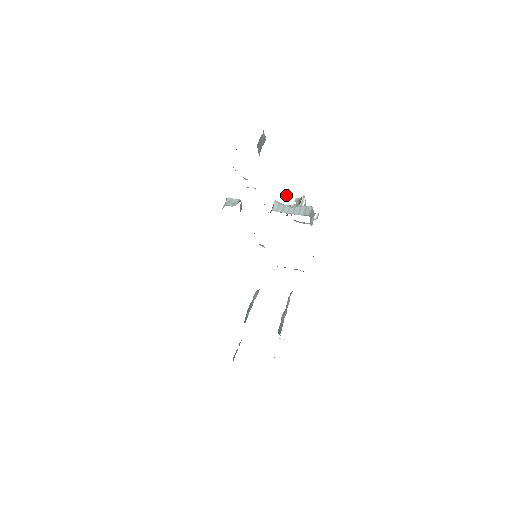
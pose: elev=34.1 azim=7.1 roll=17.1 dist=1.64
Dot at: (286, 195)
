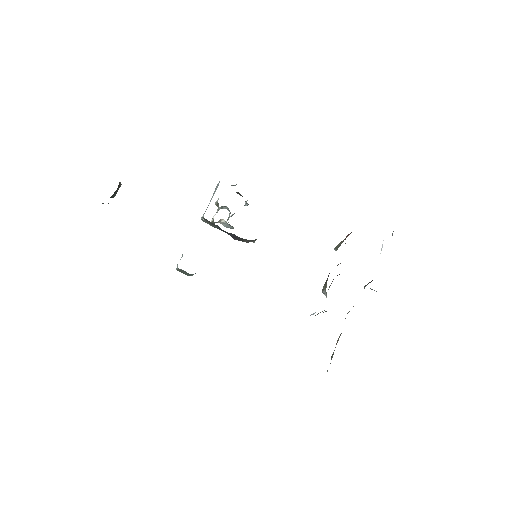
Dot at: occluded
